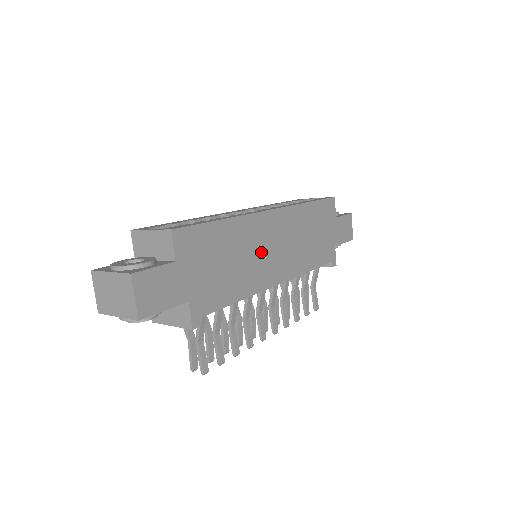
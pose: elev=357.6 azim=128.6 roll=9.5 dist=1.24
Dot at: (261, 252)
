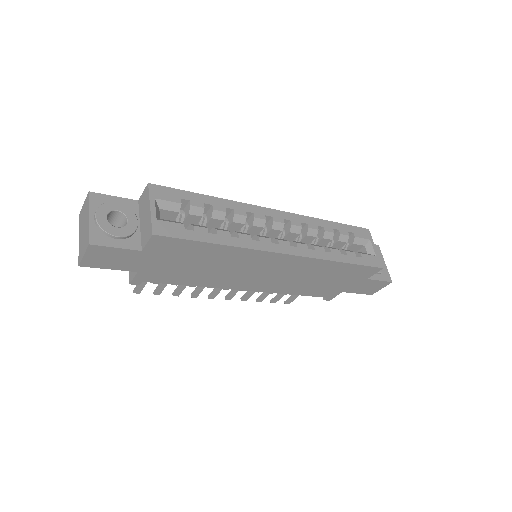
Dot at: (246, 271)
